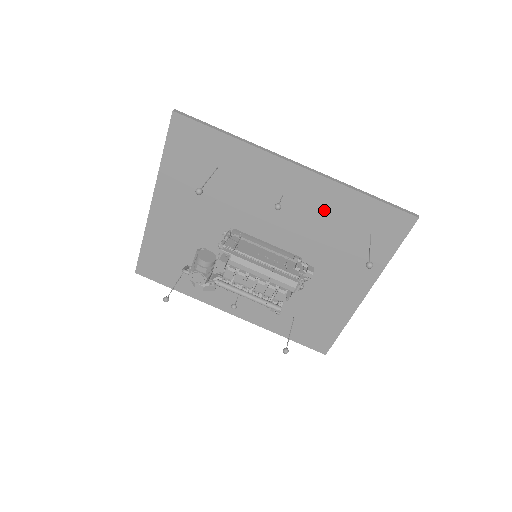
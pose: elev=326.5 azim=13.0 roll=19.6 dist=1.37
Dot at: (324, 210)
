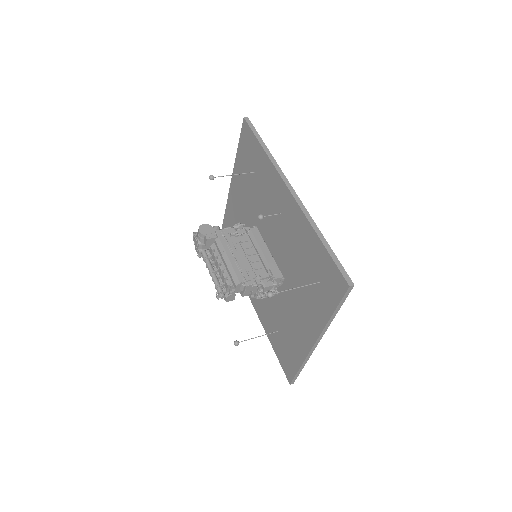
Dot at: (299, 240)
